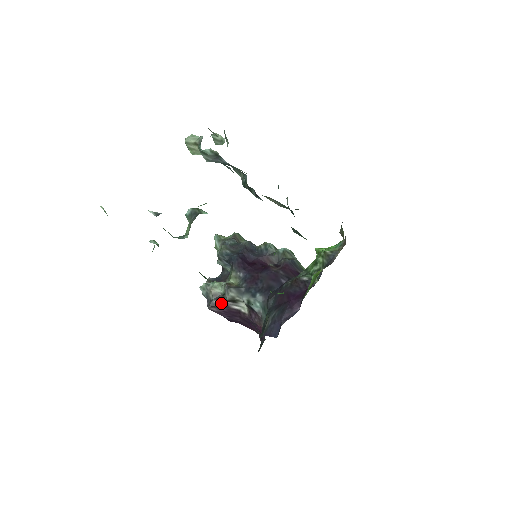
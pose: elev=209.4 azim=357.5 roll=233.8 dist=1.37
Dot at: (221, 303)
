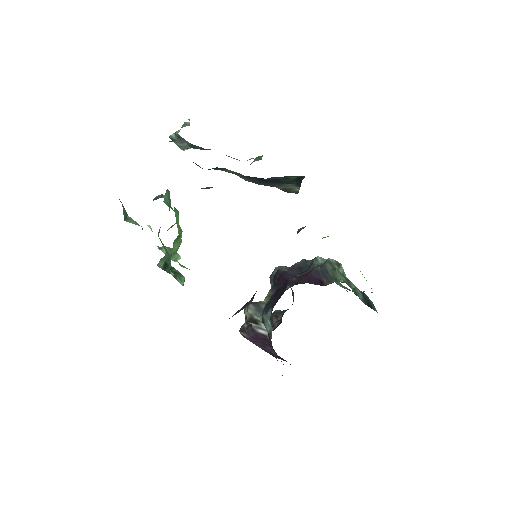
Dot at: (248, 326)
